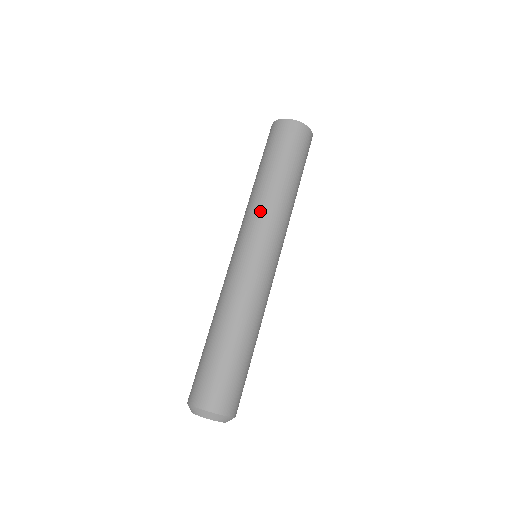
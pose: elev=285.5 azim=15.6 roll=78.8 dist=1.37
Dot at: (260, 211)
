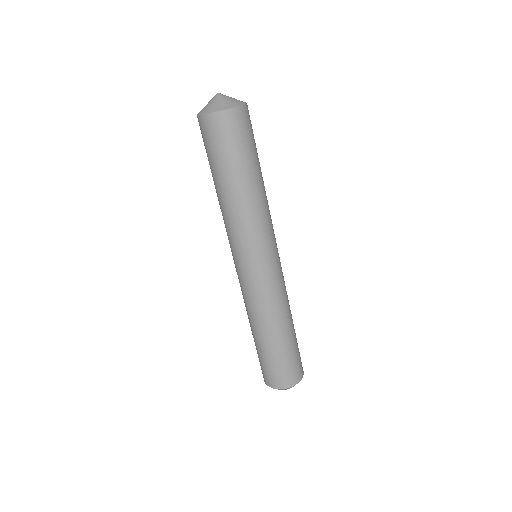
Dot at: (238, 229)
